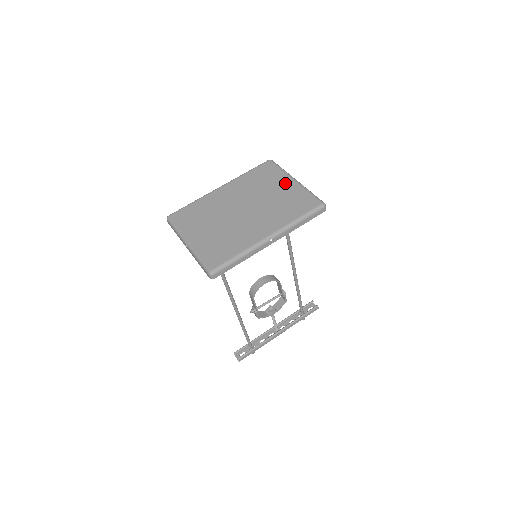
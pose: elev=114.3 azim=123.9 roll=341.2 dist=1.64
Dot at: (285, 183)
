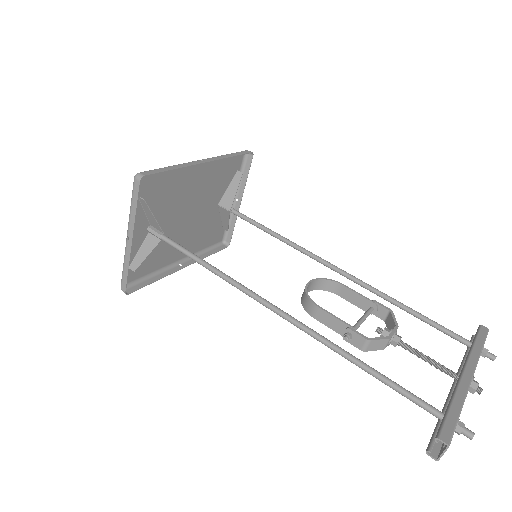
Dot at: occluded
